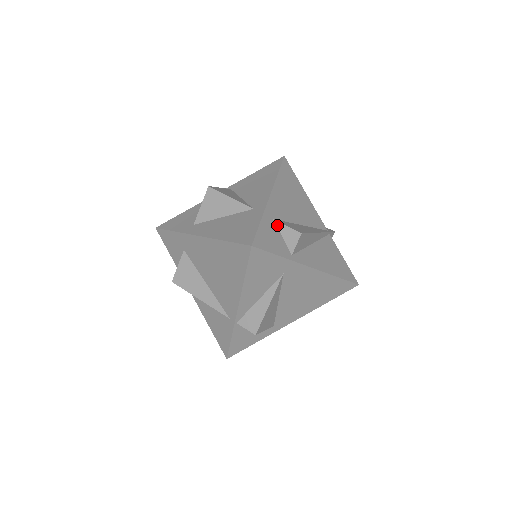
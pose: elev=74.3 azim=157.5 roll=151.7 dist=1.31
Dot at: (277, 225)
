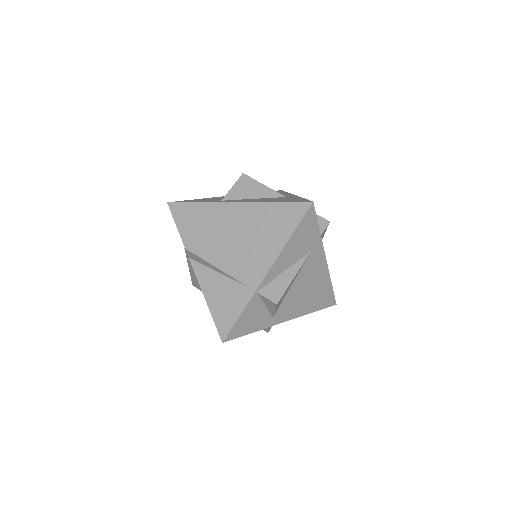
Dot at: occluded
